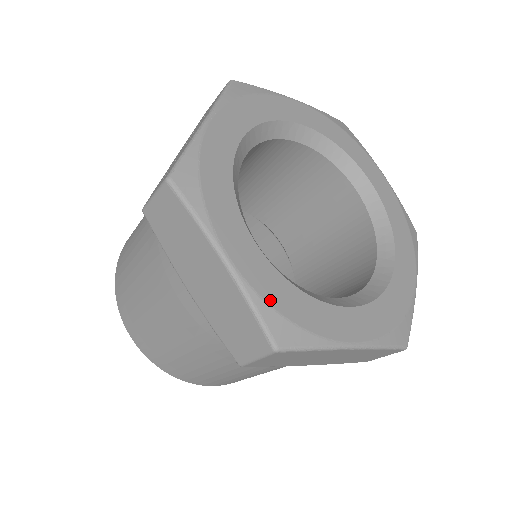
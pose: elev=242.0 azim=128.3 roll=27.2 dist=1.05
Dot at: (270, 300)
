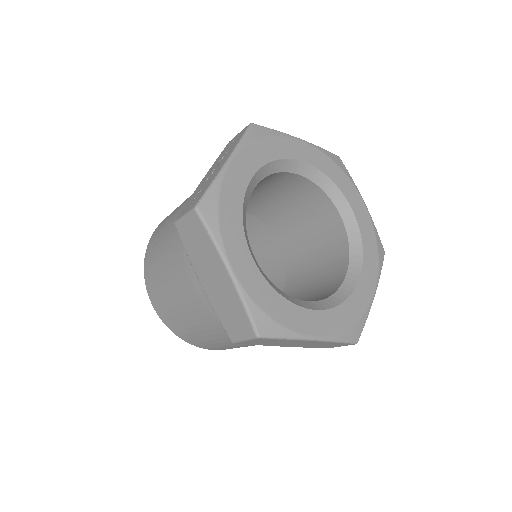
Dot at: (258, 302)
